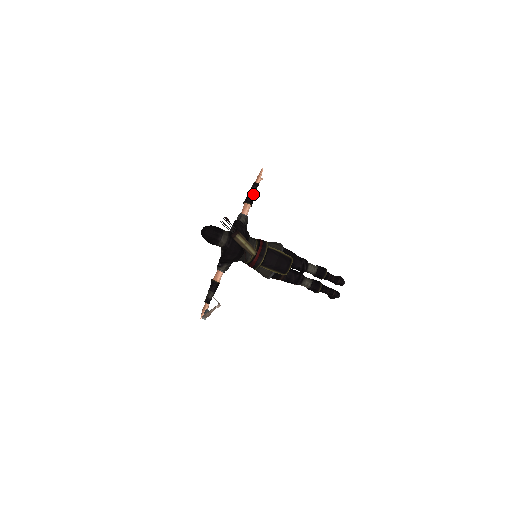
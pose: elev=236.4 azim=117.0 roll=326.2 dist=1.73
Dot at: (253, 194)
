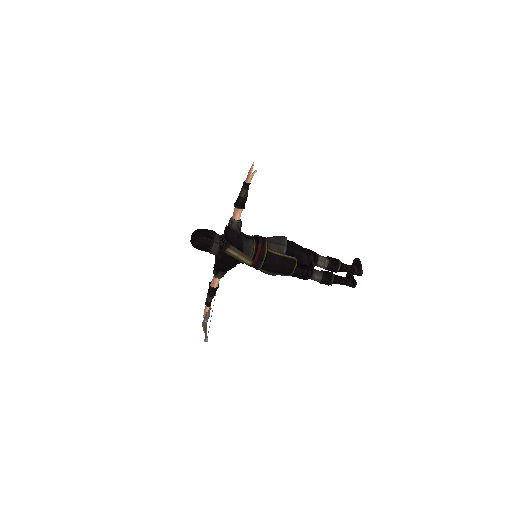
Dot at: (243, 197)
